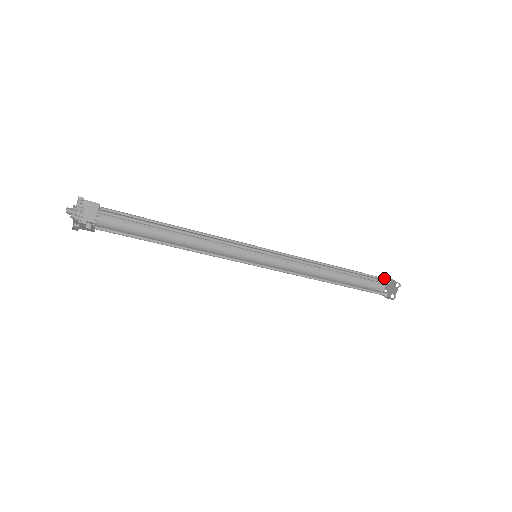
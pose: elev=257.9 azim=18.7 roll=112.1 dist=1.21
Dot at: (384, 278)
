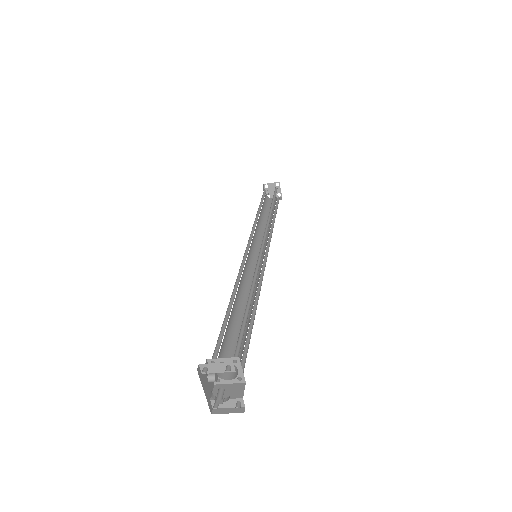
Dot at: occluded
